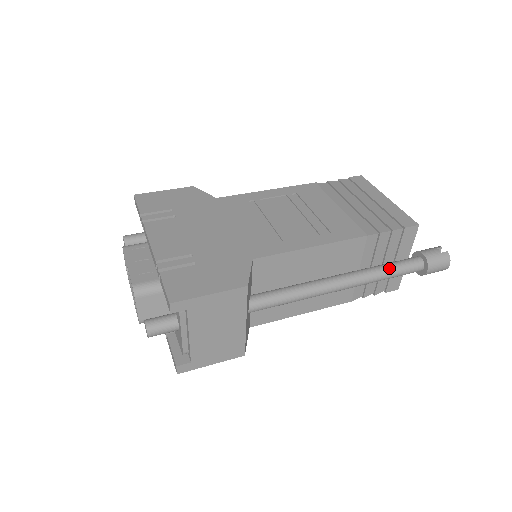
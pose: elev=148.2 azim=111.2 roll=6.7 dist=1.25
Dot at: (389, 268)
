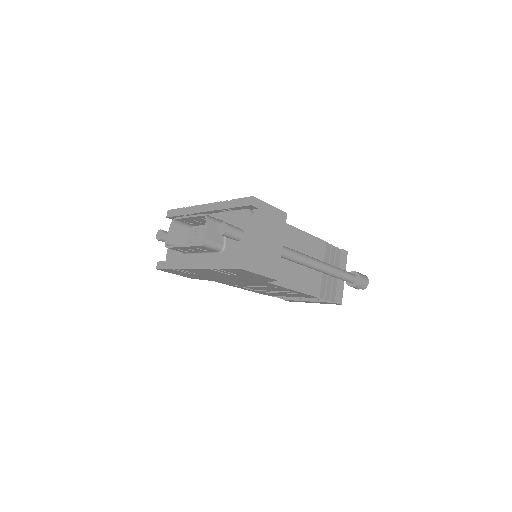
Dot at: (340, 269)
